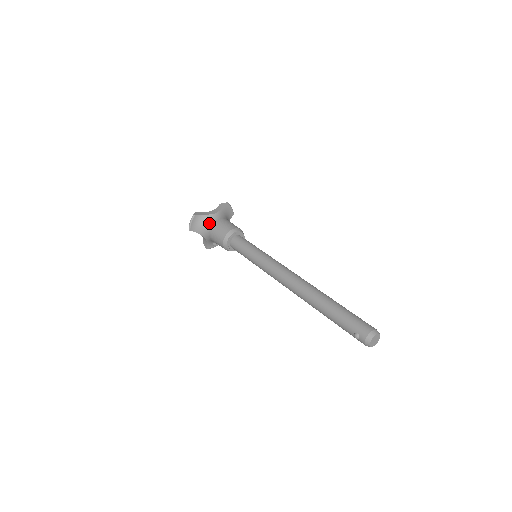
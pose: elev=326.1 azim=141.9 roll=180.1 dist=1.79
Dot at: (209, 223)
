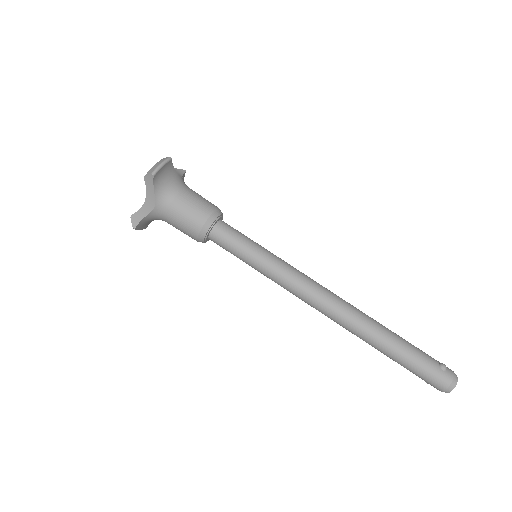
Dot at: (160, 219)
